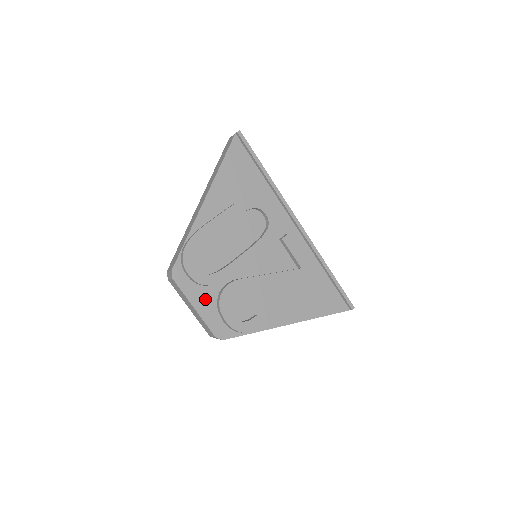
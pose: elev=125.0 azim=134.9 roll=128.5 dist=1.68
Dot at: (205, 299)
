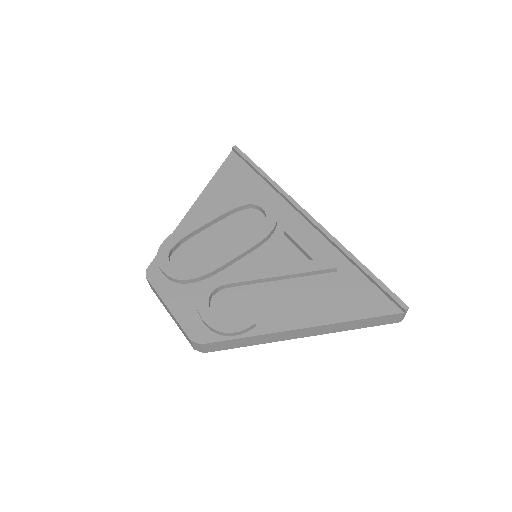
Dot at: (182, 298)
